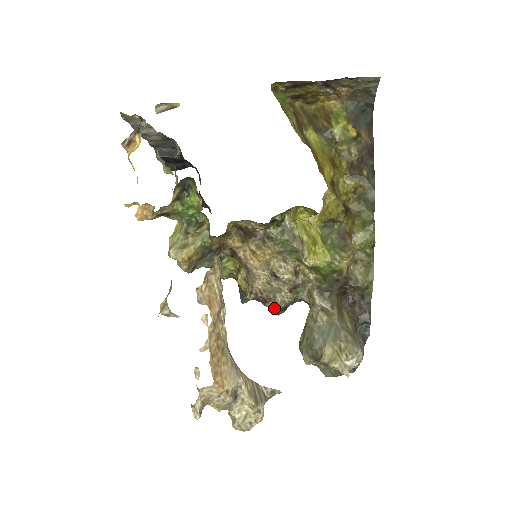
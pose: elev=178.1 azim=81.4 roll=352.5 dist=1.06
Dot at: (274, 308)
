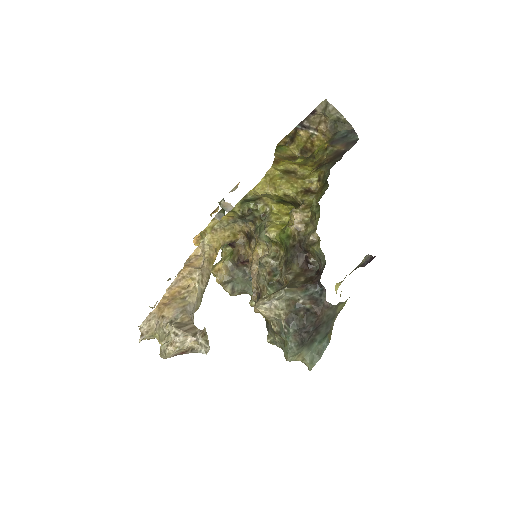
Dot at: occluded
